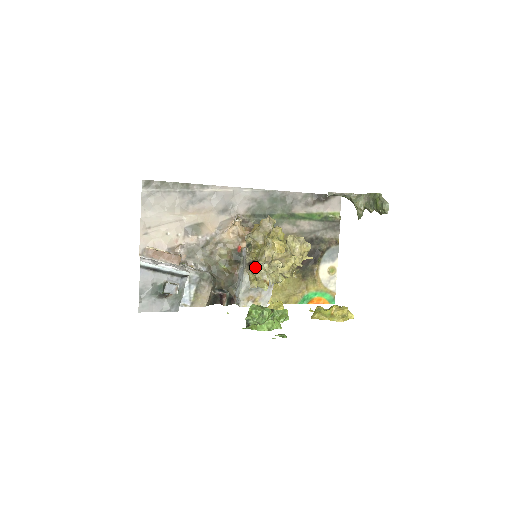
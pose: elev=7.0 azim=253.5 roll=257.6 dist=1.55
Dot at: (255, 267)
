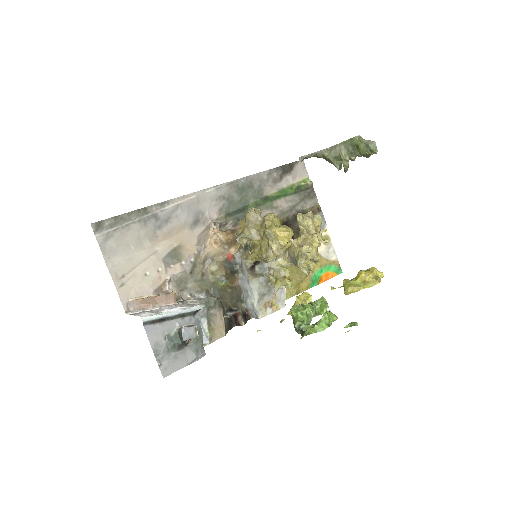
Dot at: (258, 269)
